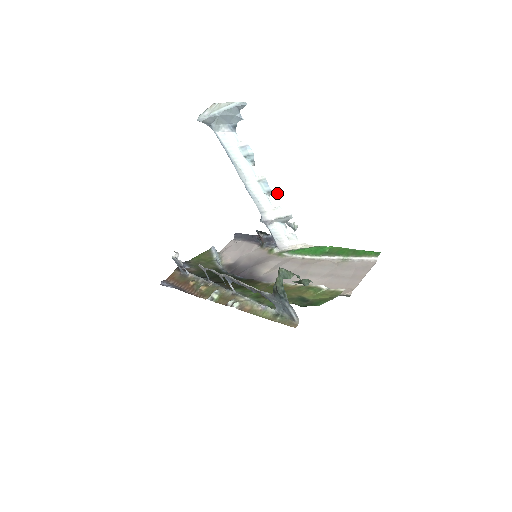
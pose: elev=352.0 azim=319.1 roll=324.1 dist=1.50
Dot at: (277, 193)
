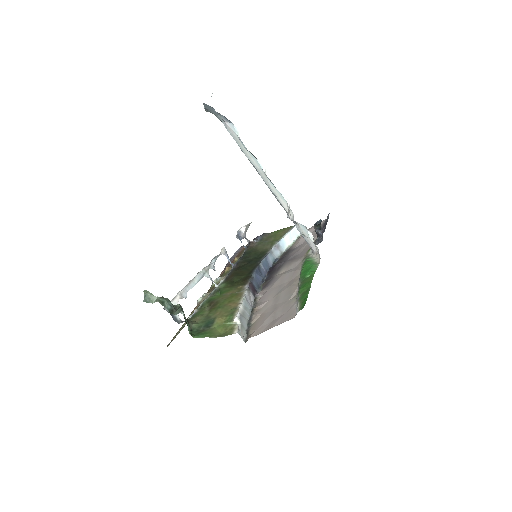
Dot at: occluded
